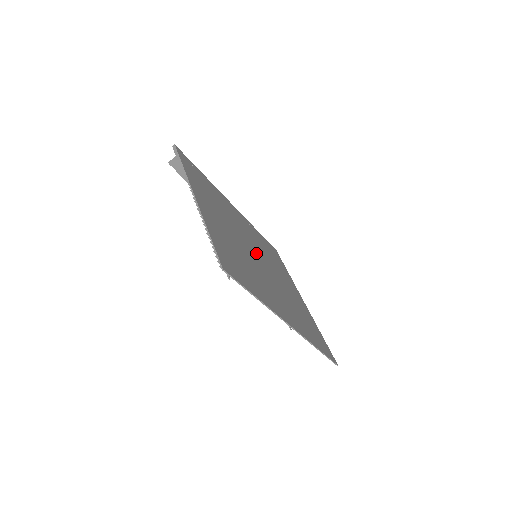
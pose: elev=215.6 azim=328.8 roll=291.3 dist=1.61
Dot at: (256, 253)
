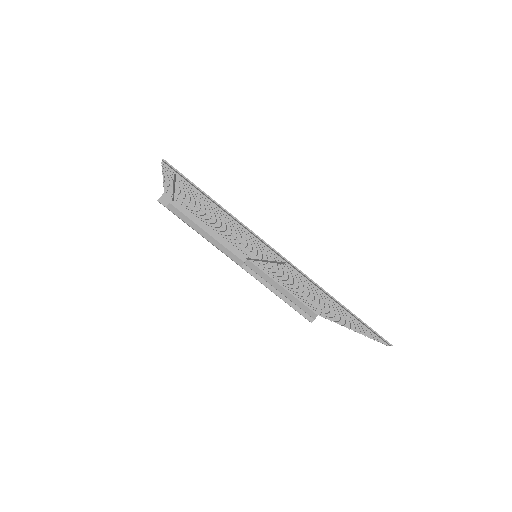
Dot at: occluded
